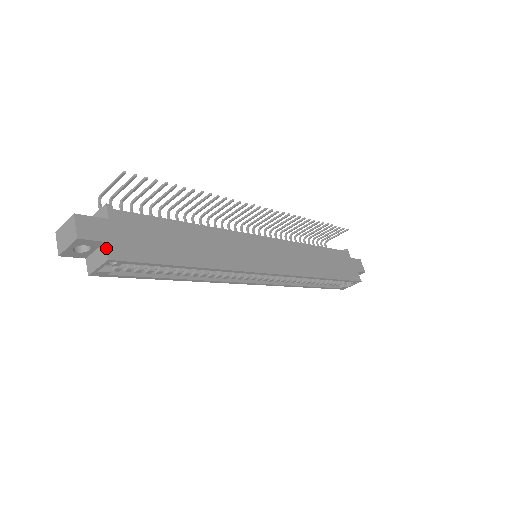
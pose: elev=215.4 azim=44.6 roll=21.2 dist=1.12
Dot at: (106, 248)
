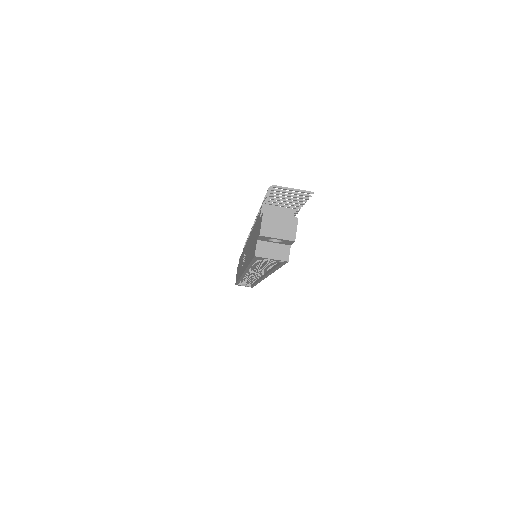
Dot at: occluded
